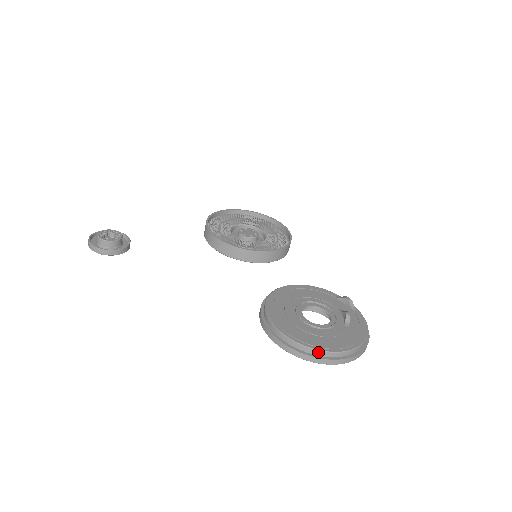
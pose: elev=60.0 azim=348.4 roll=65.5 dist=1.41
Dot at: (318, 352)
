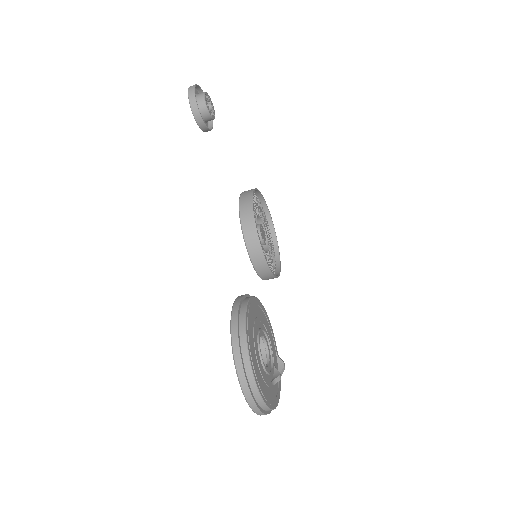
Dot at: (253, 380)
